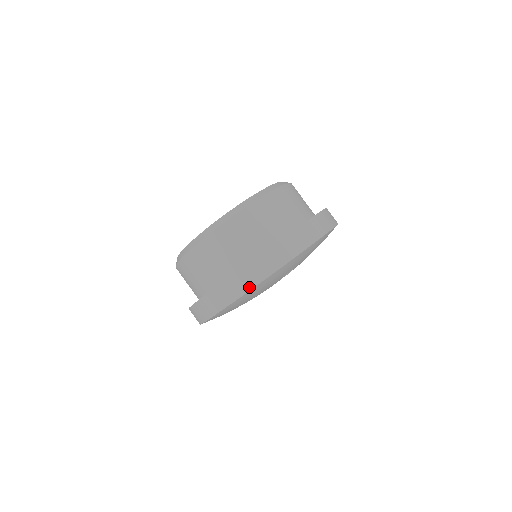
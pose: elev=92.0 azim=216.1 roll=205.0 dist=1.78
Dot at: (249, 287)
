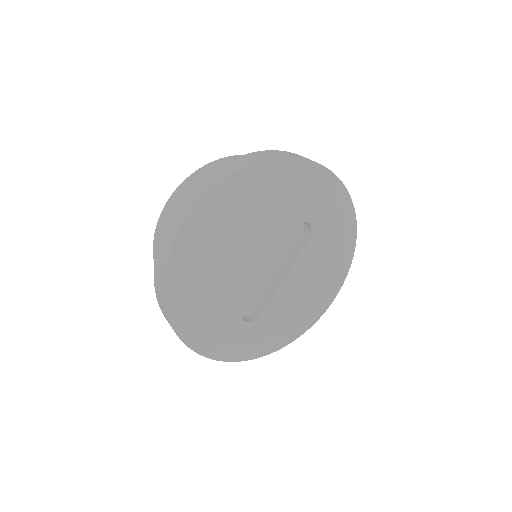
Dot at: (266, 158)
